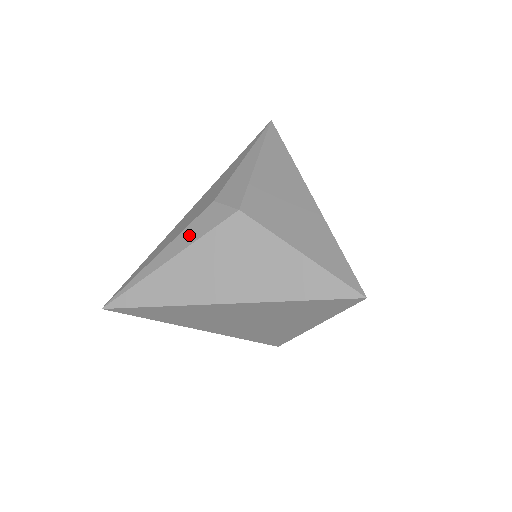
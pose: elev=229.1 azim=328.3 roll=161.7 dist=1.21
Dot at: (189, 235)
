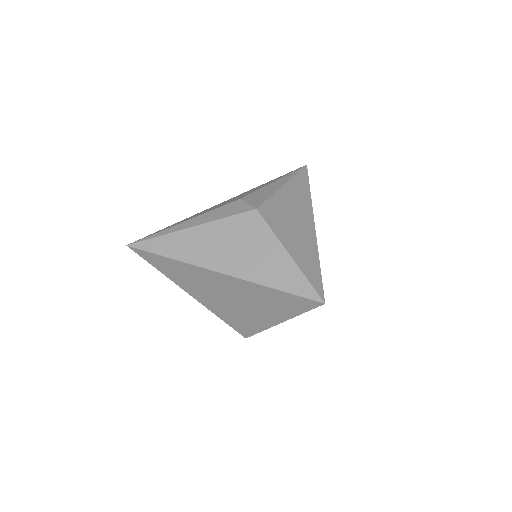
Dot at: (213, 215)
